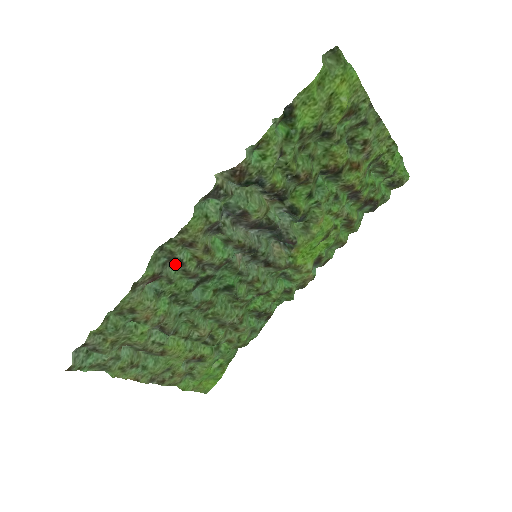
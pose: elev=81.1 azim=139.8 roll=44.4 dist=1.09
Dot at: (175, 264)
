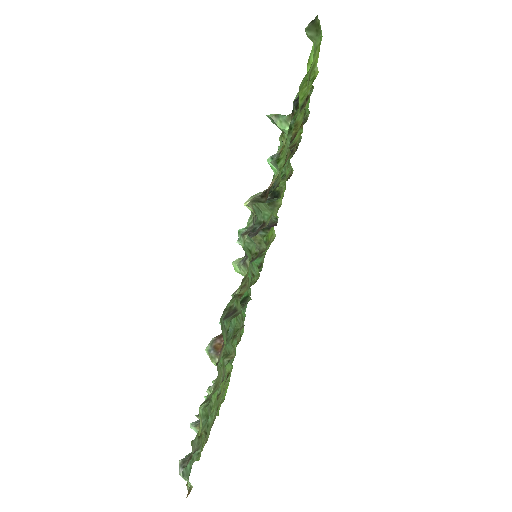
Dot at: (228, 316)
